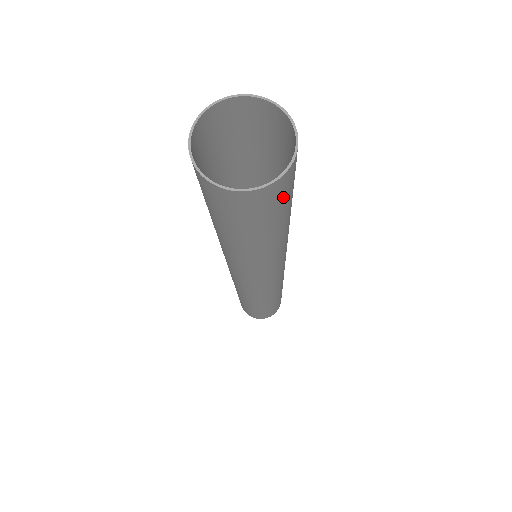
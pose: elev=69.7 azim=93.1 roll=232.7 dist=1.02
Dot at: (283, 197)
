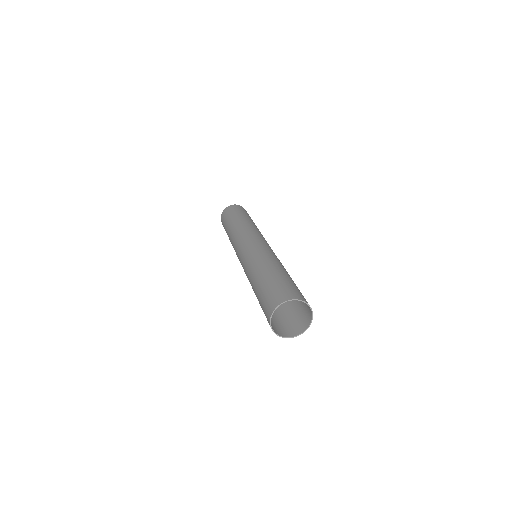
Dot at: occluded
